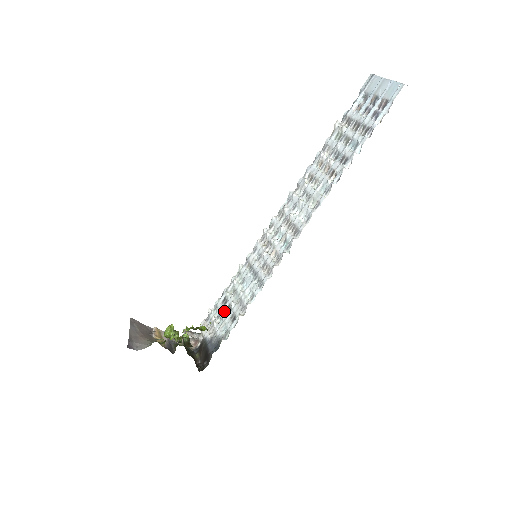
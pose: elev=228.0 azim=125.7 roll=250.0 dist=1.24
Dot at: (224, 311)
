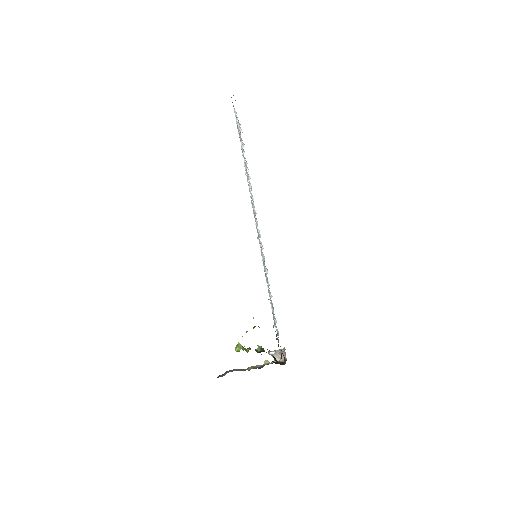
Dot at: (273, 312)
